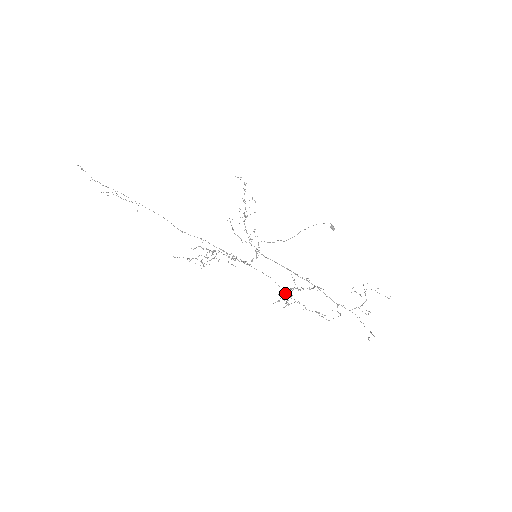
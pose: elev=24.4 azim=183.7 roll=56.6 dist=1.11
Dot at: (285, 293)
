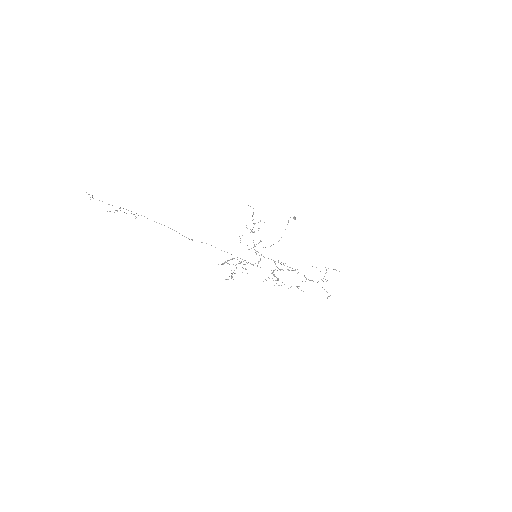
Dot at: (273, 275)
